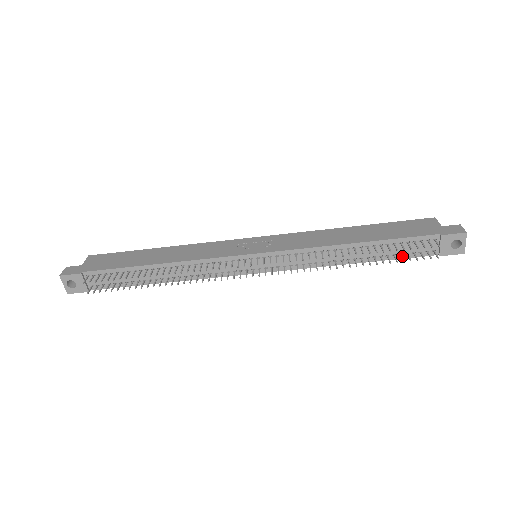
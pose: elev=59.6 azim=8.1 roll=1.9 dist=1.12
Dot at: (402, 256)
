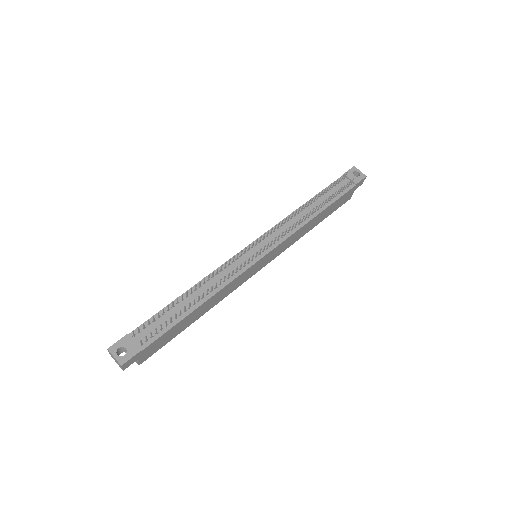
Dot at: (338, 196)
